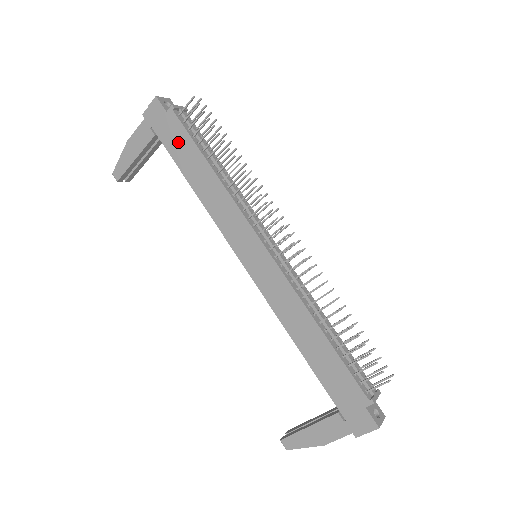
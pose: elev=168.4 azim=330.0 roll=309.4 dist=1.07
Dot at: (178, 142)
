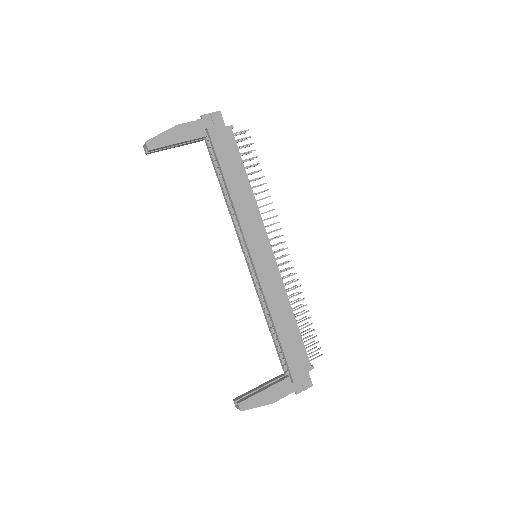
Dot at: (228, 152)
